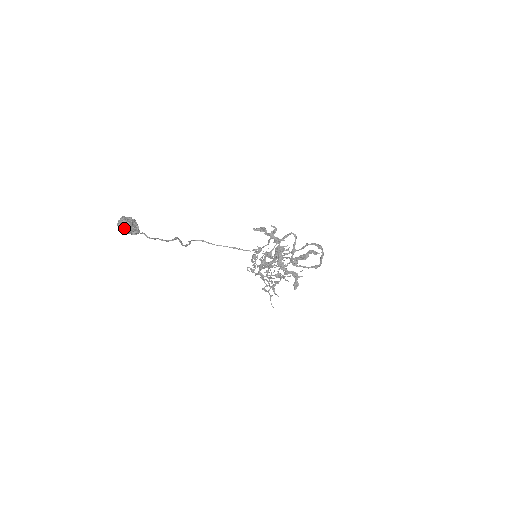
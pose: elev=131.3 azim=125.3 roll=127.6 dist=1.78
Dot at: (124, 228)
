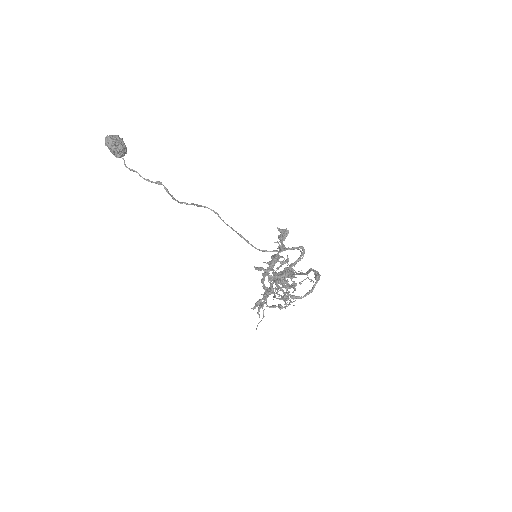
Dot at: (105, 143)
